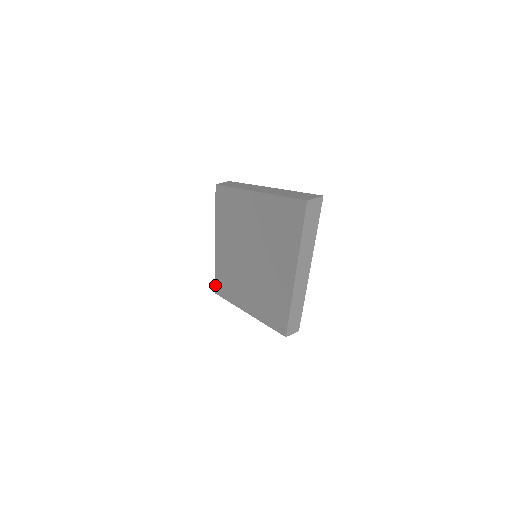
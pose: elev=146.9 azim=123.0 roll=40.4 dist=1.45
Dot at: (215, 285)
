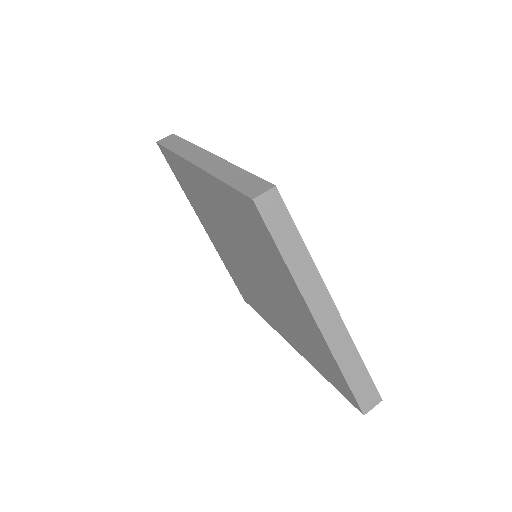
Dot at: (163, 148)
